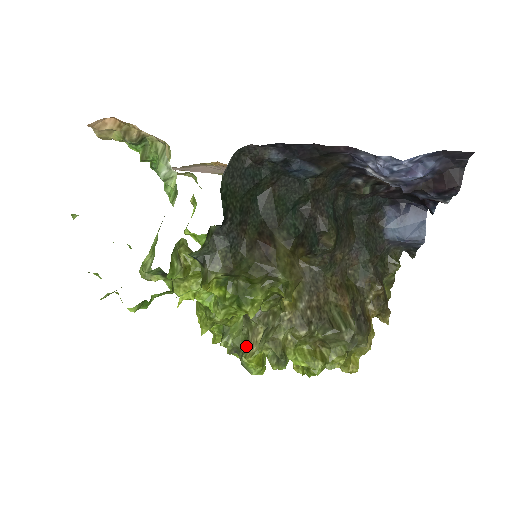
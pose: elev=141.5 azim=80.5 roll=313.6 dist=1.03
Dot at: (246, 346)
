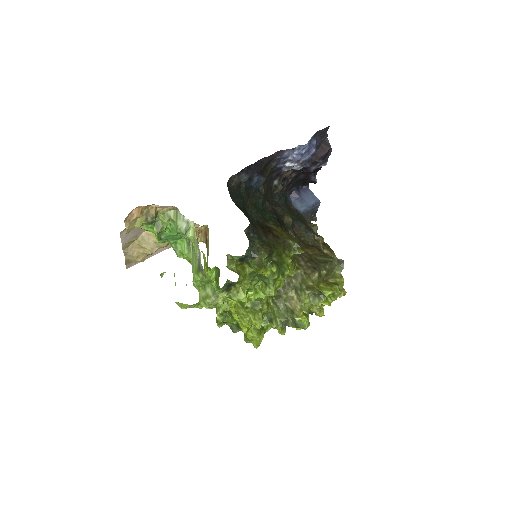
Dot at: (291, 312)
